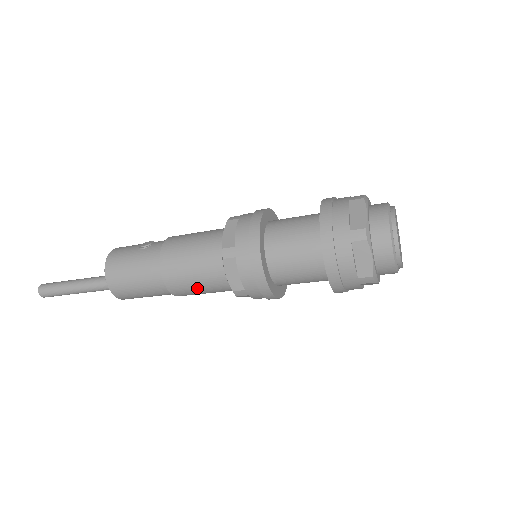
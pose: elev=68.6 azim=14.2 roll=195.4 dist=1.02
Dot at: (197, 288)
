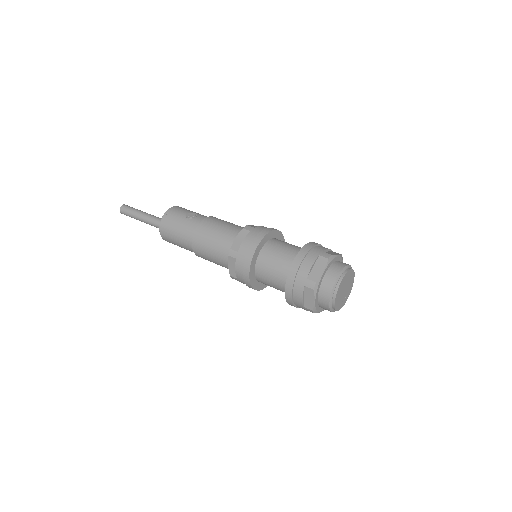
Dot at: (212, 261)
